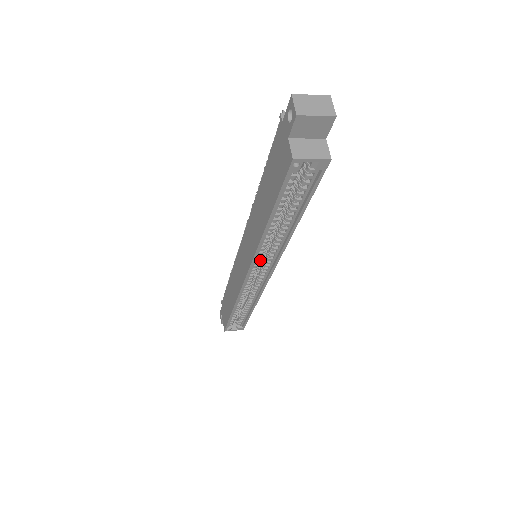
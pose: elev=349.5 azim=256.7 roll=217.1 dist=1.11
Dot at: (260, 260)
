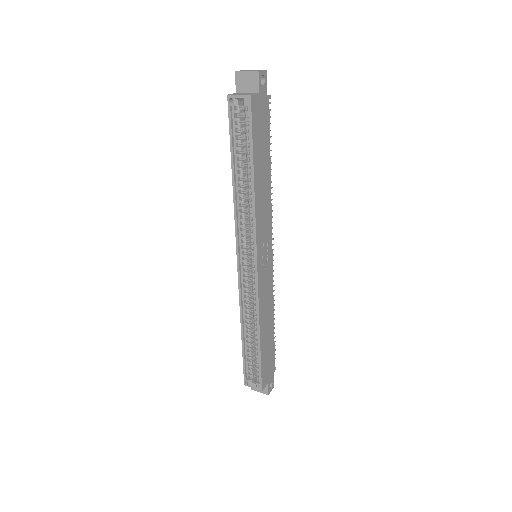
Dot at: occluded
